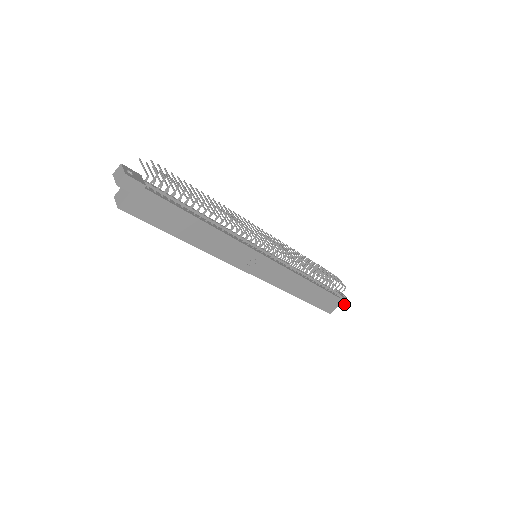
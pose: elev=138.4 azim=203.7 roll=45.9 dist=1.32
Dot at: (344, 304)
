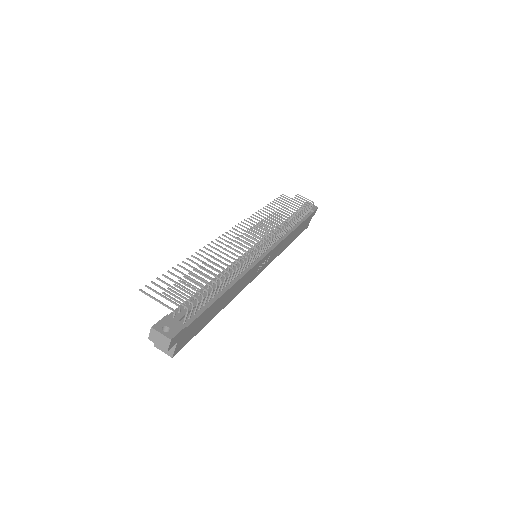
Dot at: (315, 212)
